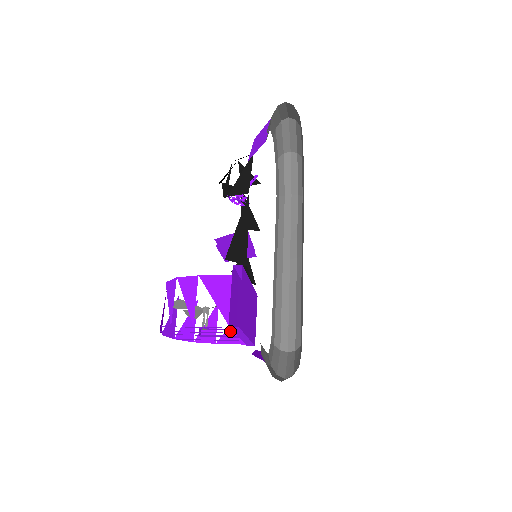
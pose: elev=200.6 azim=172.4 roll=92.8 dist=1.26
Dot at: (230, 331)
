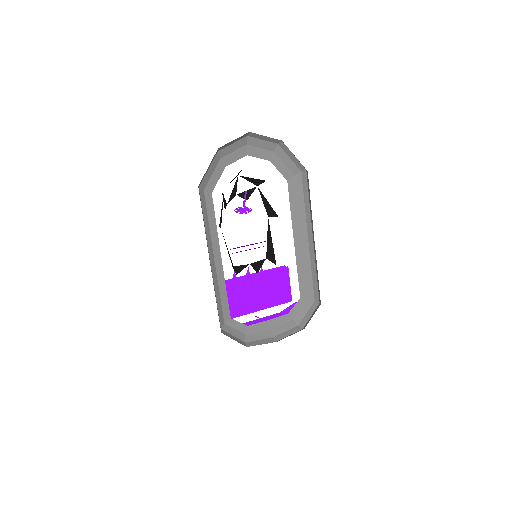
Dot at: occluded
